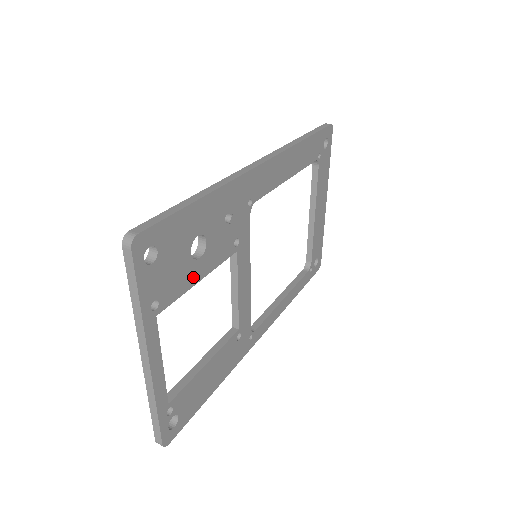
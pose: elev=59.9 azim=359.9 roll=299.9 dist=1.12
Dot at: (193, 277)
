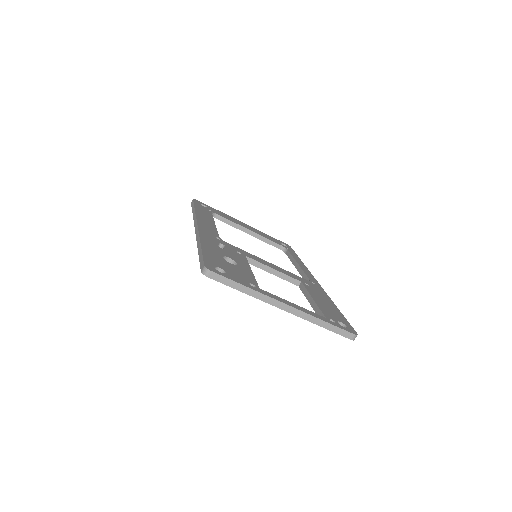
Dot at: (247, 271)
